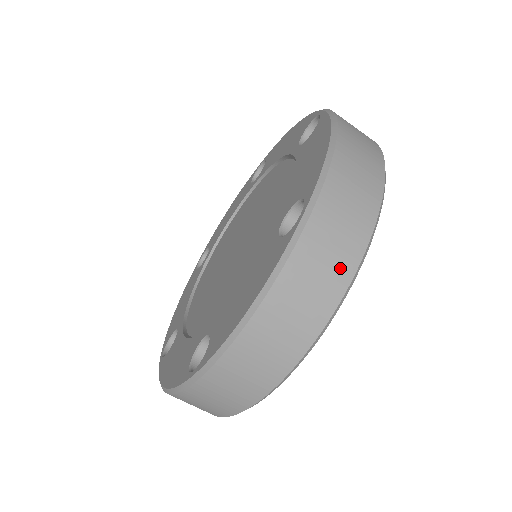
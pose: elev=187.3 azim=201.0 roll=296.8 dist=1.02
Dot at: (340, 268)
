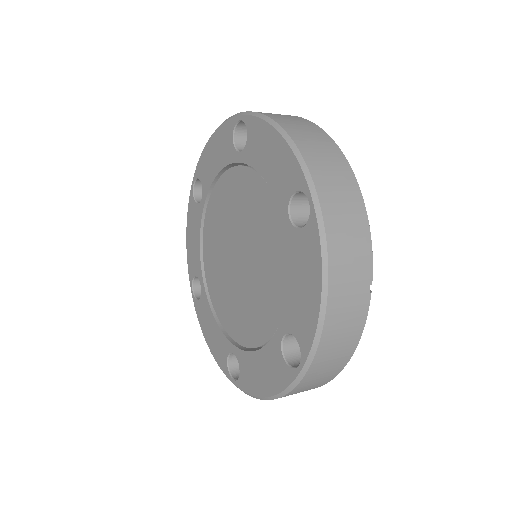
Dot at: (329, 377)
